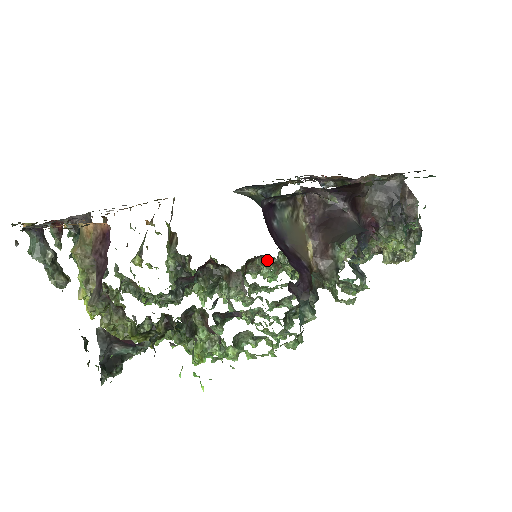
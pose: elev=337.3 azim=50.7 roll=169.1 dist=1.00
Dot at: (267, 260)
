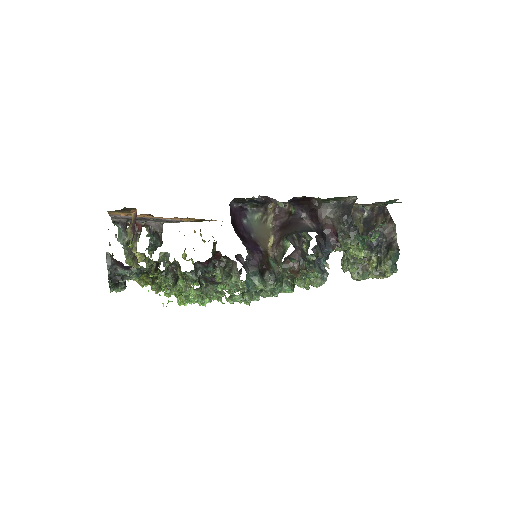
Dot at: occluded
